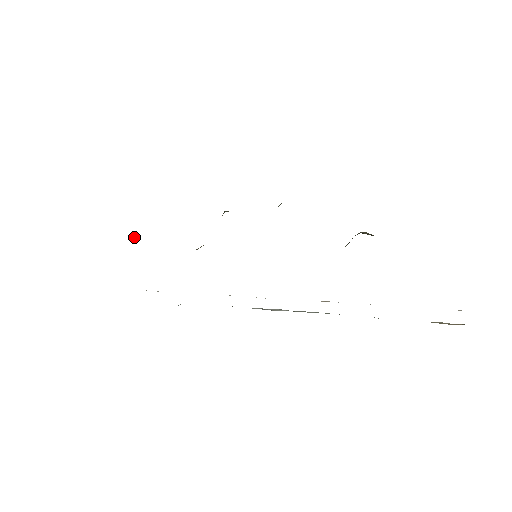
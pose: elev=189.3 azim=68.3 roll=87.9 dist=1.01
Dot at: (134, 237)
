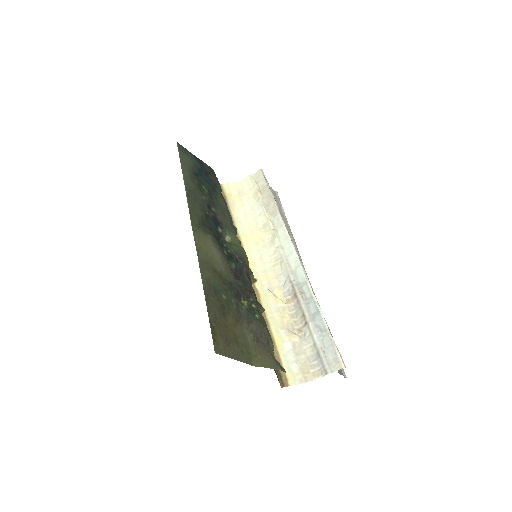
Dot at: occluded
